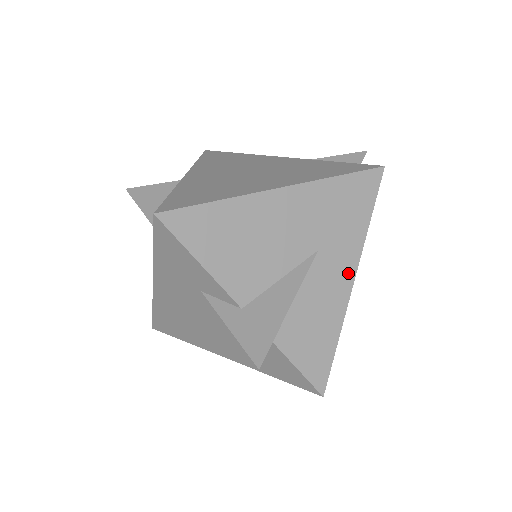
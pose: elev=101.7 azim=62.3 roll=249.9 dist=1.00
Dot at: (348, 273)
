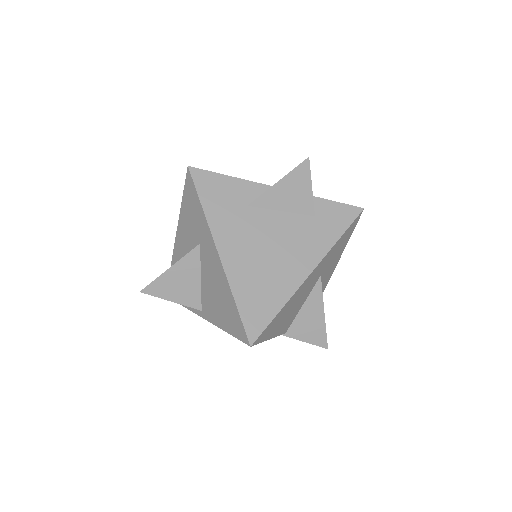
Dot at: occluded
